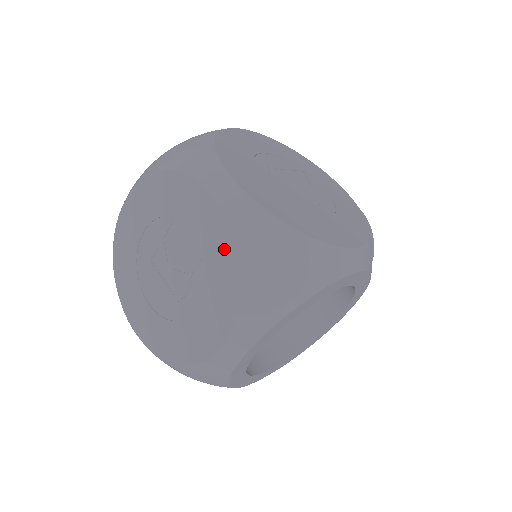
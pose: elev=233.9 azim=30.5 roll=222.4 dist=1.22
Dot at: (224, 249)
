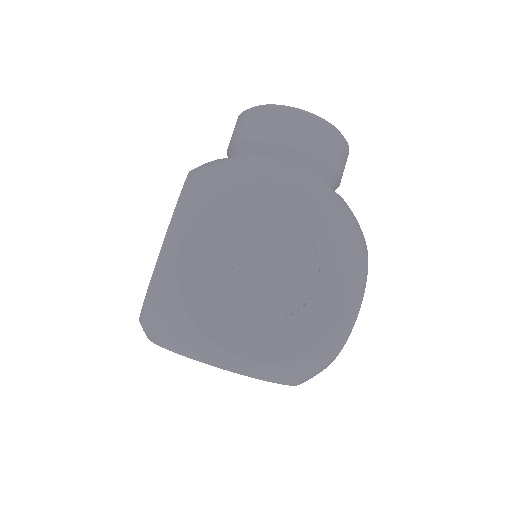
Dot at: occluded
